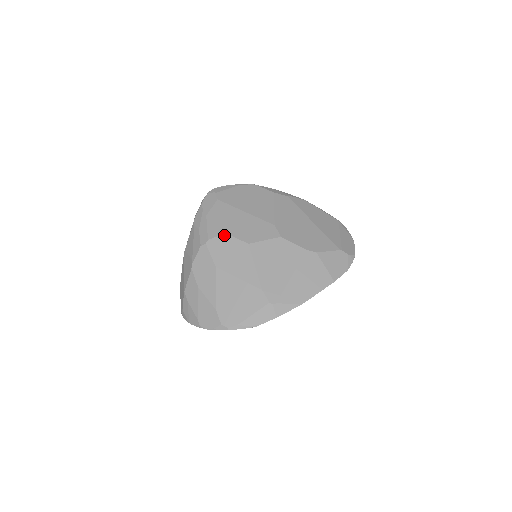
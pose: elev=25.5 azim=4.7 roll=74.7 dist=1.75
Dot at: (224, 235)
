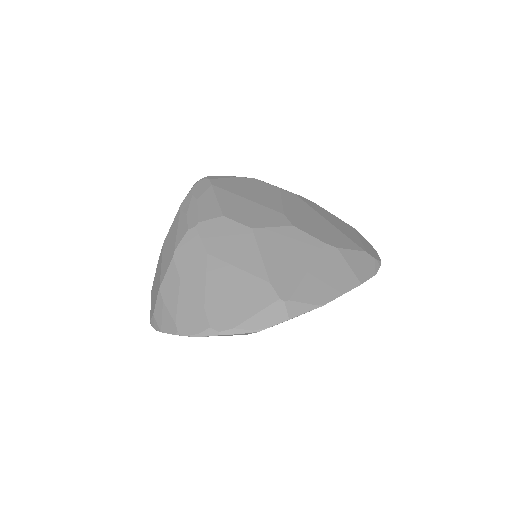
Dot at: (220, 218)
